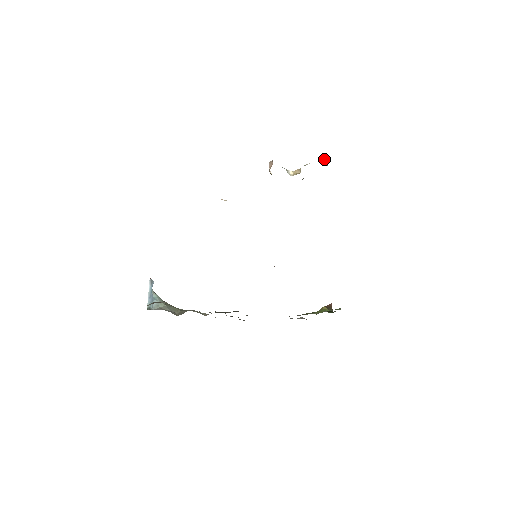
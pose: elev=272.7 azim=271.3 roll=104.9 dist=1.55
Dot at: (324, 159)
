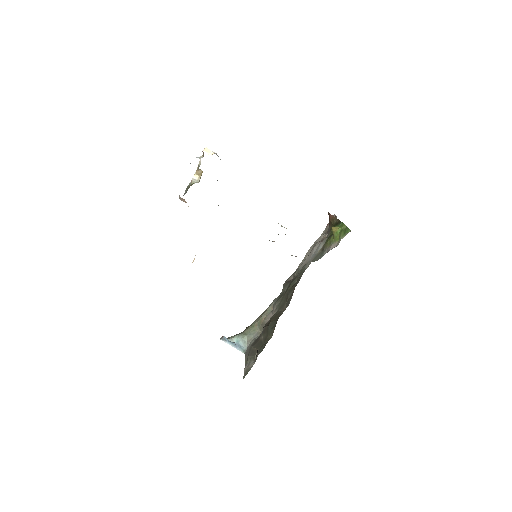
Dot at: occluded
